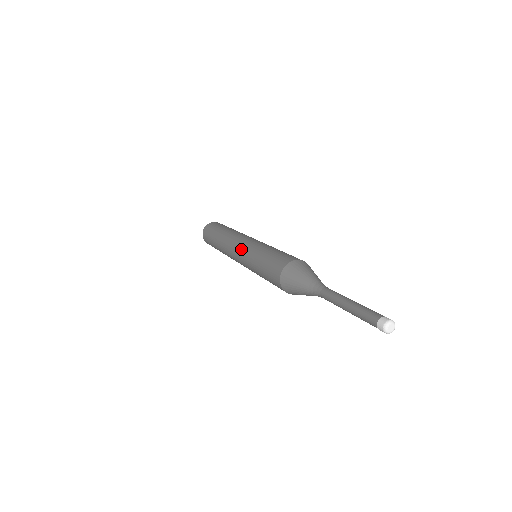
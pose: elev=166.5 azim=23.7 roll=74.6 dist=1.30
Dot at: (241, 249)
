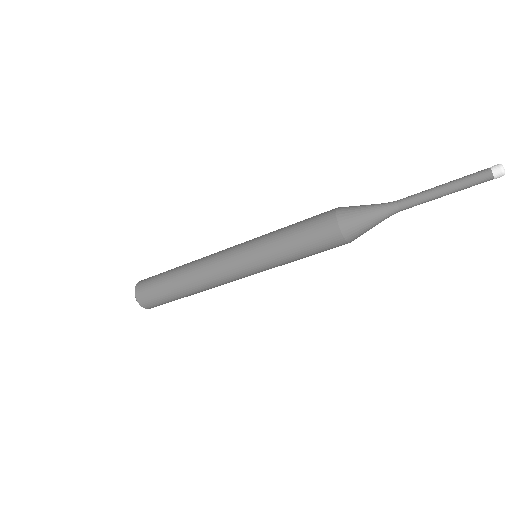
Dot at: (241, 246)
